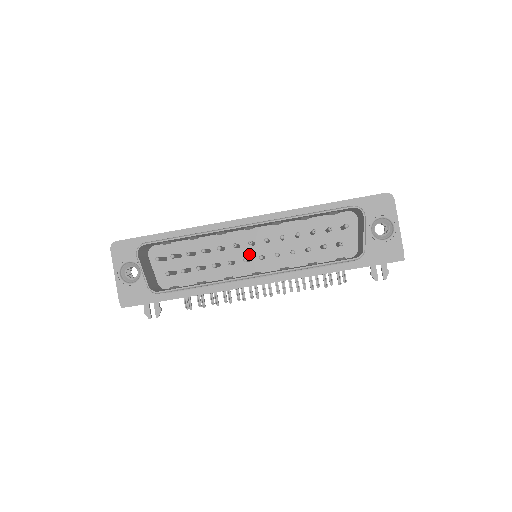
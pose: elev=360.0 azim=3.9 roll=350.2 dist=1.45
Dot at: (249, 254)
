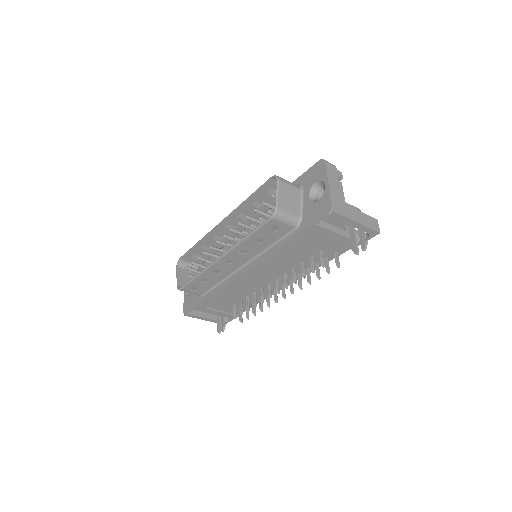
Dot at: occluded
